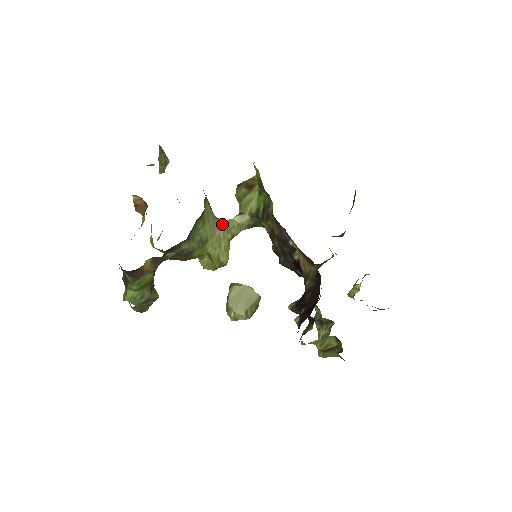
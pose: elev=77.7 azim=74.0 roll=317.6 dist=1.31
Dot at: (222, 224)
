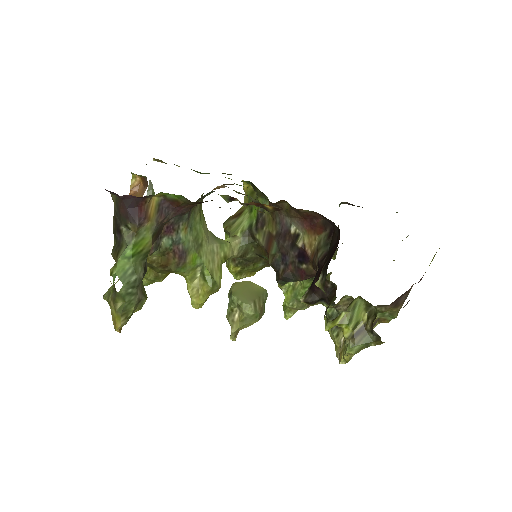
Dot at: (215, 239)
